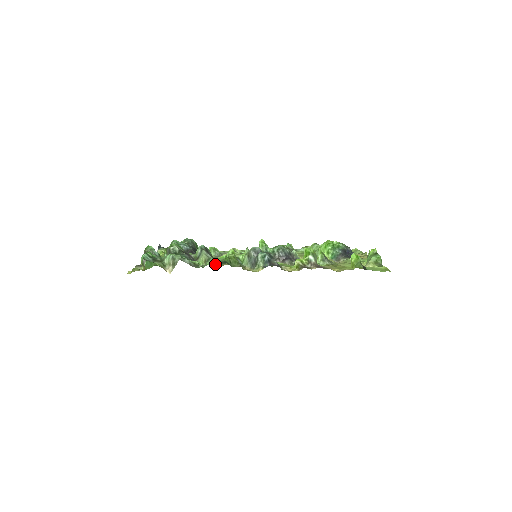
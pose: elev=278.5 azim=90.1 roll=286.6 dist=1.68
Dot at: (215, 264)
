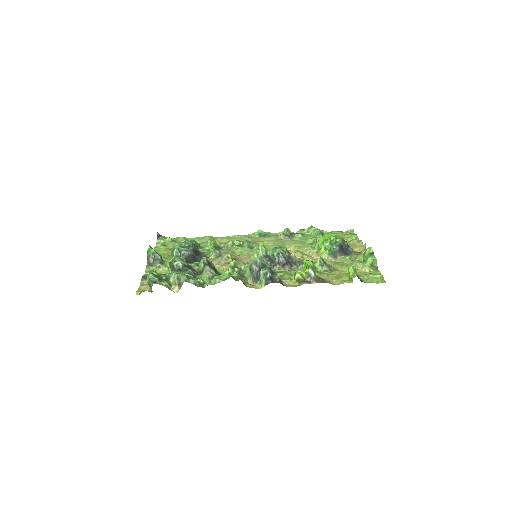
Dot at: occluded
